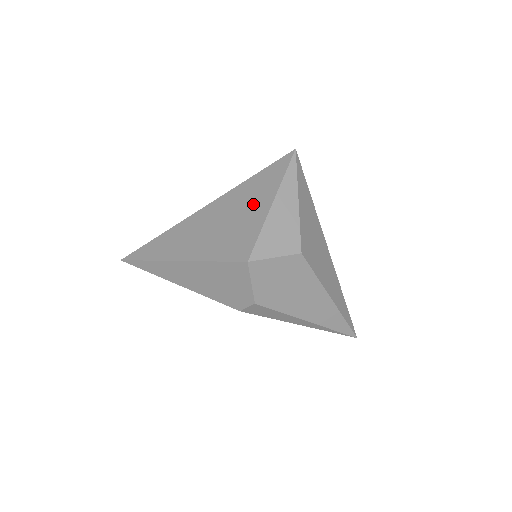
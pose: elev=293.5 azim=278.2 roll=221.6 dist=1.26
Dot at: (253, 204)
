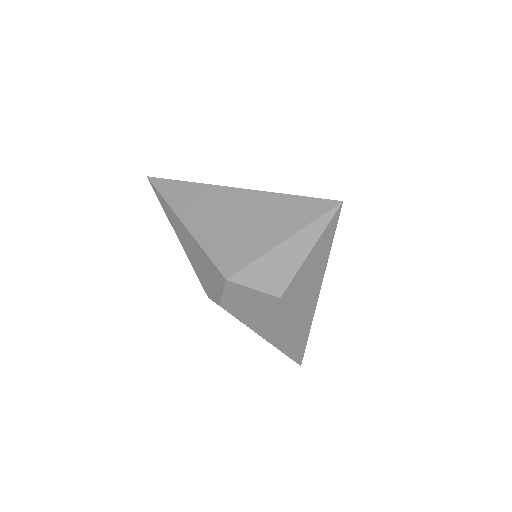
Dot at: (270, 226)
